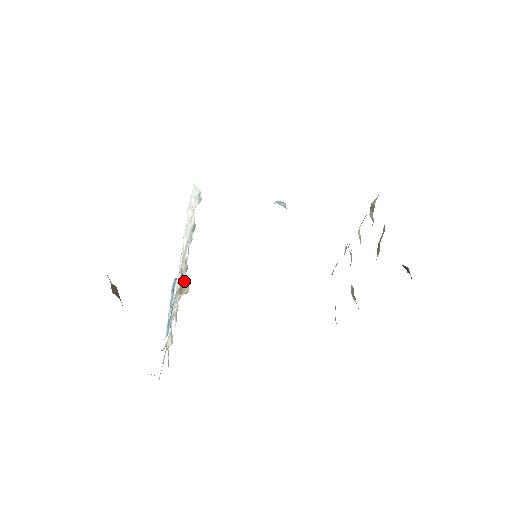
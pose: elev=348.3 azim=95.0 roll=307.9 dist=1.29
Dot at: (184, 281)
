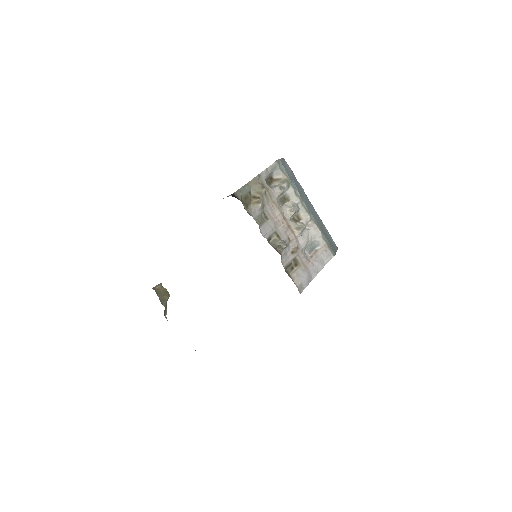
Dot at: occluded
